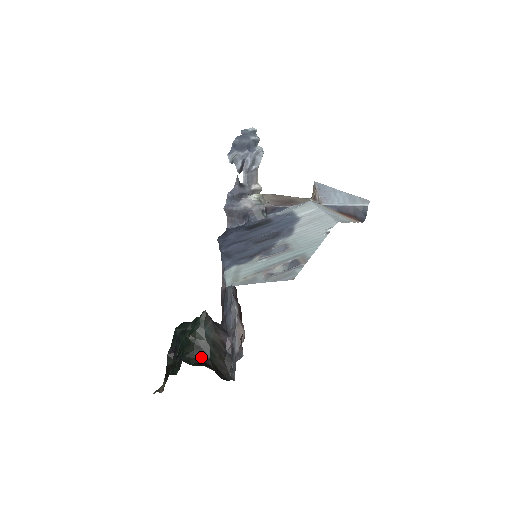
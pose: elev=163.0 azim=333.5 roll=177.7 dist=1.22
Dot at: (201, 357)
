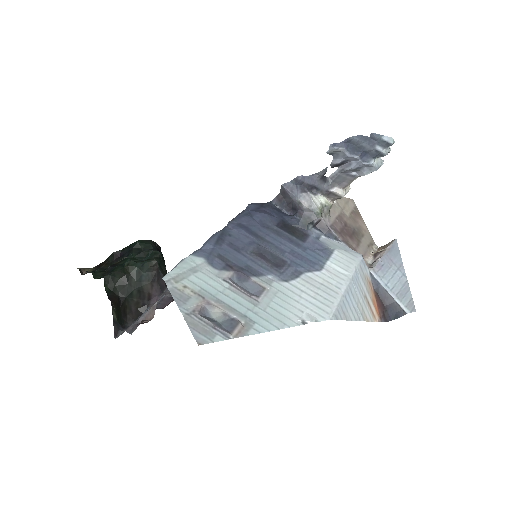
Dot at: (120, 289)
